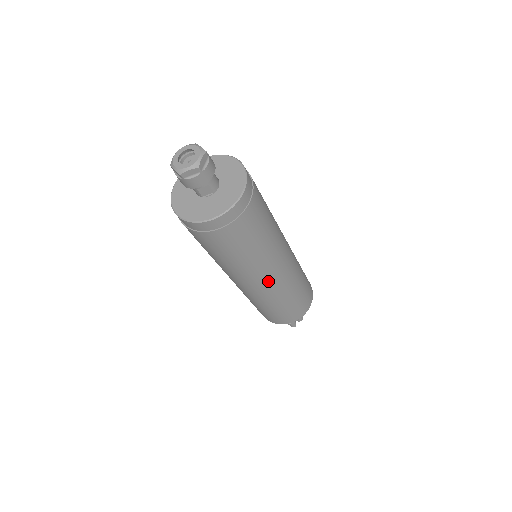
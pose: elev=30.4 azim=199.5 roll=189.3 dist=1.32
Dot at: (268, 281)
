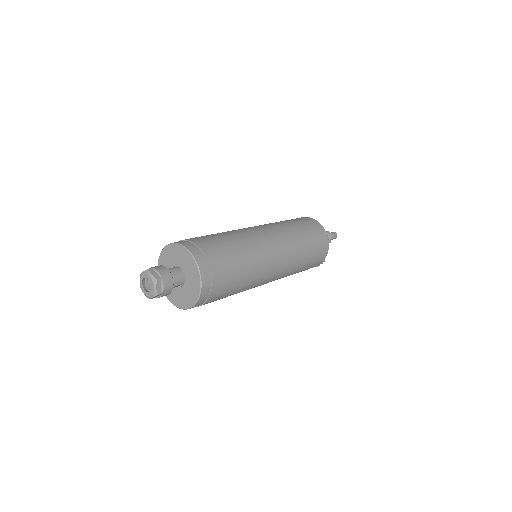
Dot at: (270, 281)
